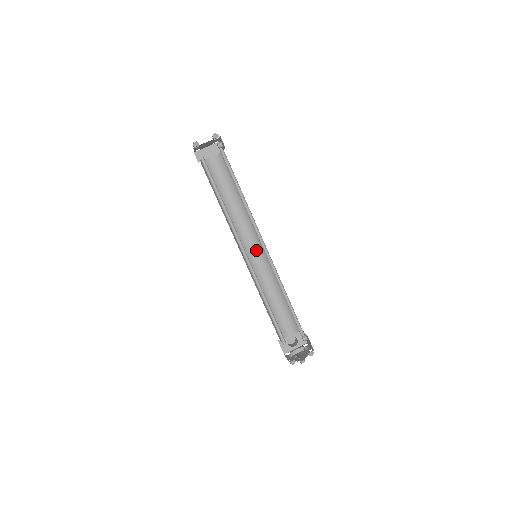
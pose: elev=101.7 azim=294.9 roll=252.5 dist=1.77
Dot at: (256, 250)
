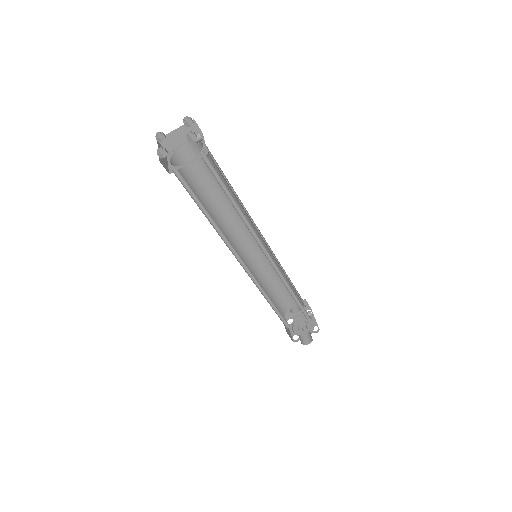
Dot at: (255, 242)
